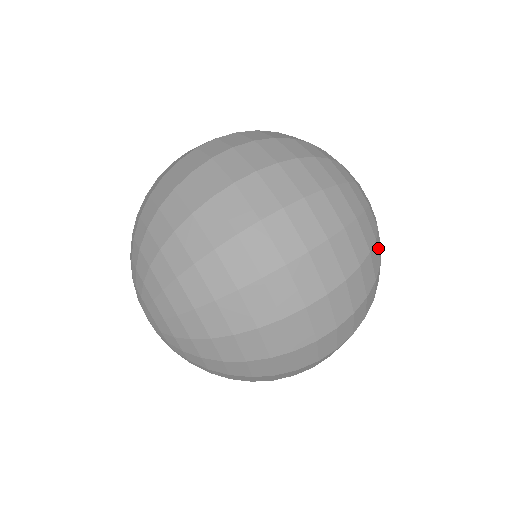
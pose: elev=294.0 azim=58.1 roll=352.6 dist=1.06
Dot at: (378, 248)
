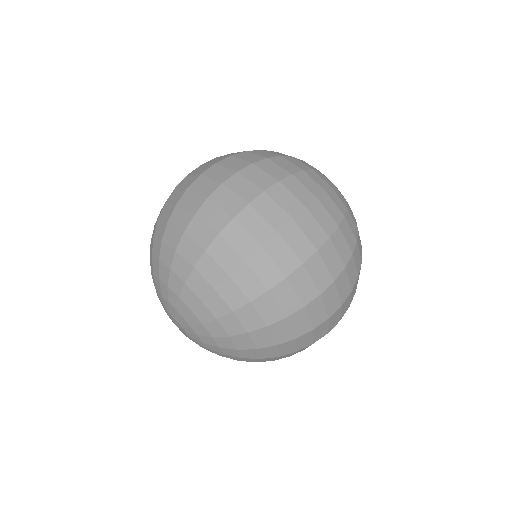
Dot at: (338, 196)
